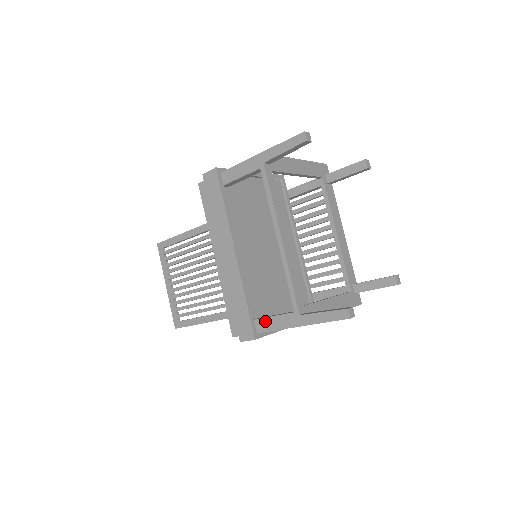
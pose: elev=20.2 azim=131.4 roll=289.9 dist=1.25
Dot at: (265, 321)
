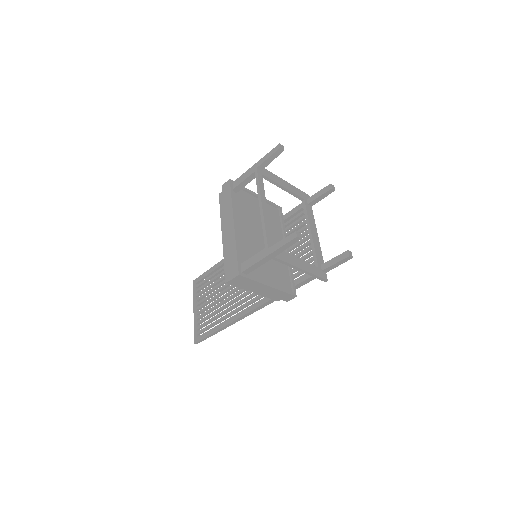
Dot at: (247, 262)
